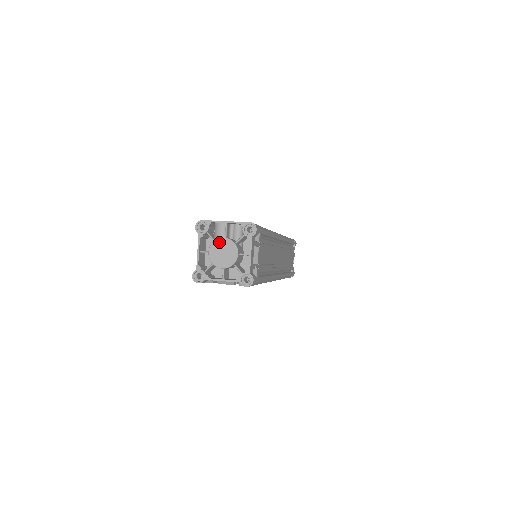
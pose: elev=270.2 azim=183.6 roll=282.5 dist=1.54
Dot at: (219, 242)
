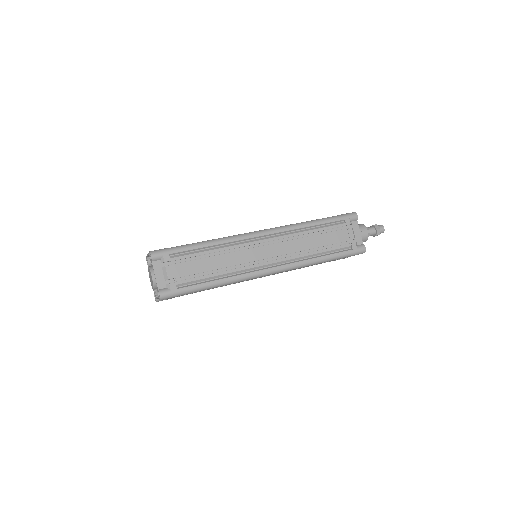
Dot at: occluded
